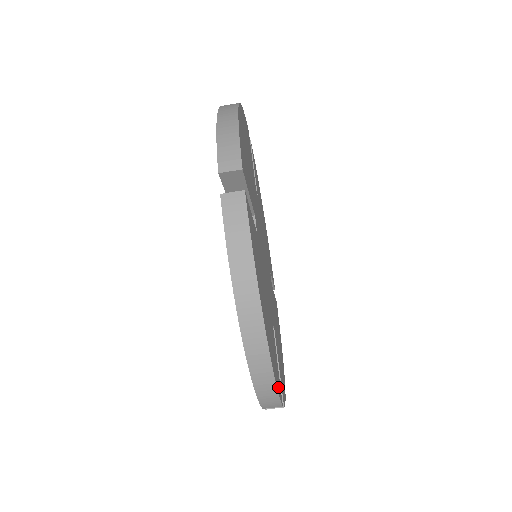
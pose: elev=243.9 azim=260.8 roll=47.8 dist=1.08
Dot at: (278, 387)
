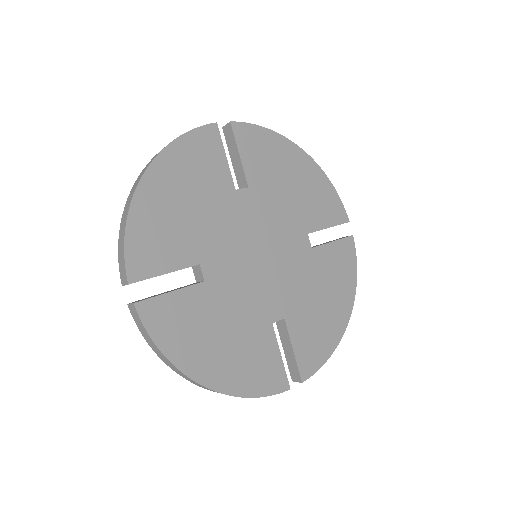
Dot at: (265, 388)
